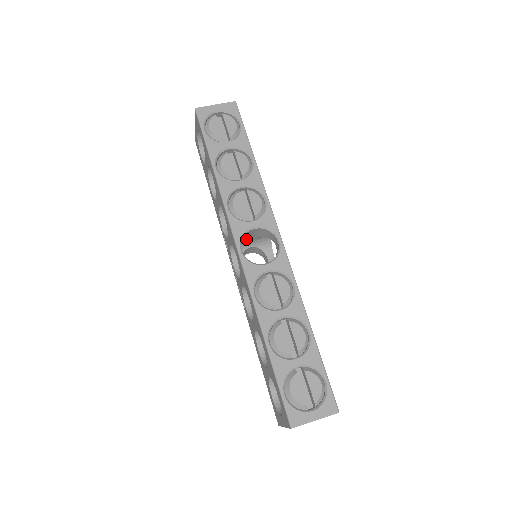
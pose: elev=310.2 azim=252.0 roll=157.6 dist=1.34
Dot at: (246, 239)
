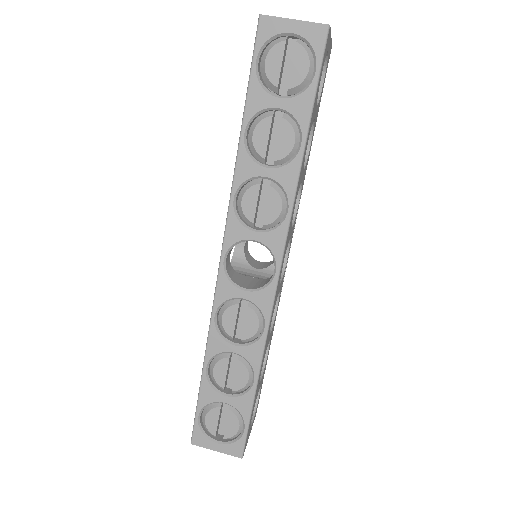
Dot at: occluded
